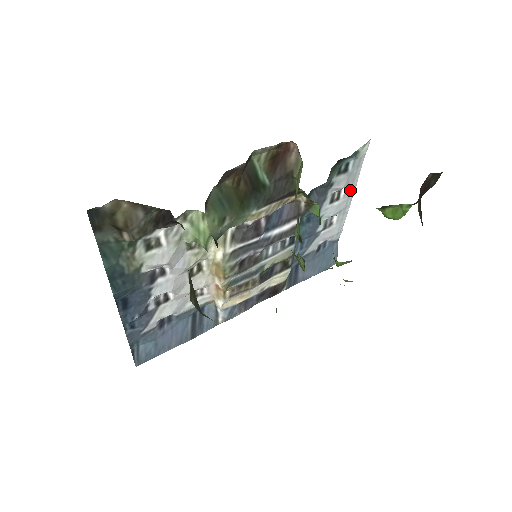
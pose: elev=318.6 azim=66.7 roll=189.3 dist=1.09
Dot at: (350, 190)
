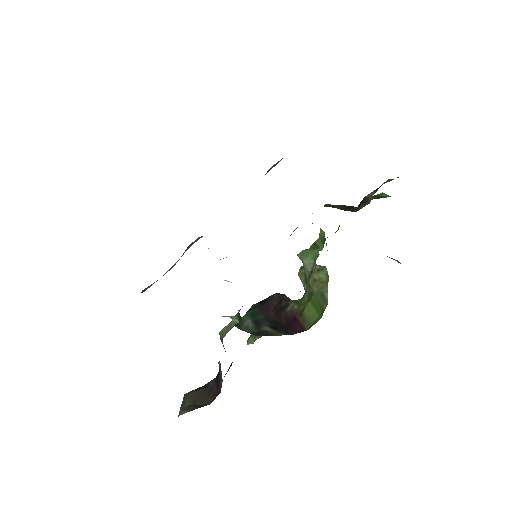
Dot at: occluded
